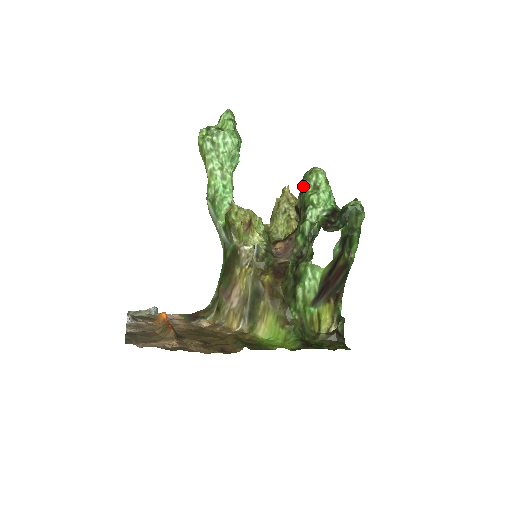
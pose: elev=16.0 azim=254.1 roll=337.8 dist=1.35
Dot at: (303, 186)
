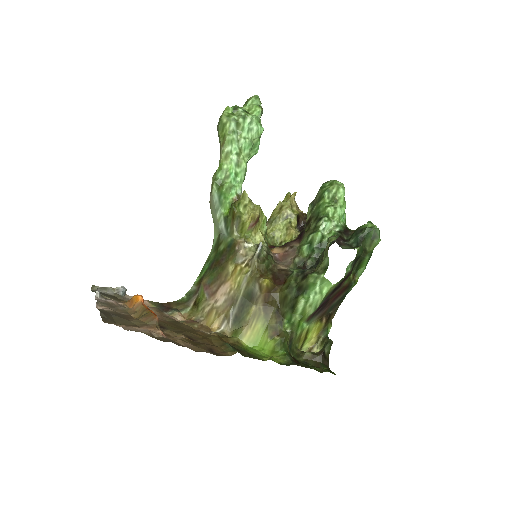
Dot at: (320, 196)
